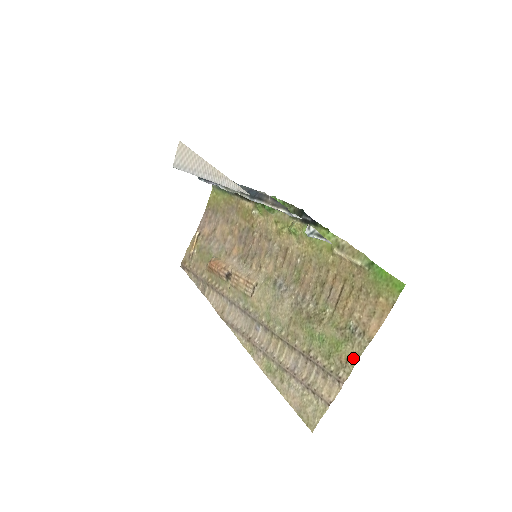
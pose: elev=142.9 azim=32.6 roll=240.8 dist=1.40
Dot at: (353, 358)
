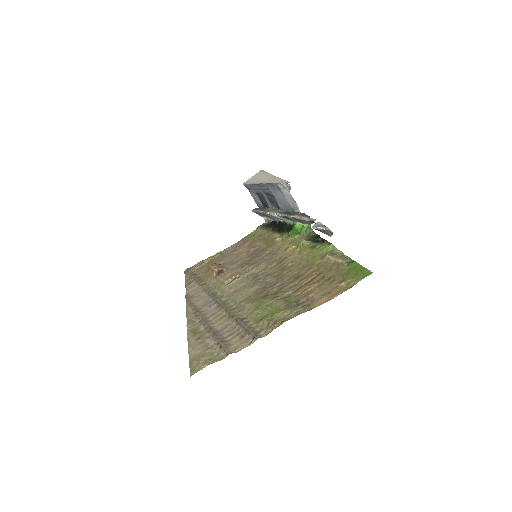
Dot at: (283, 321)
